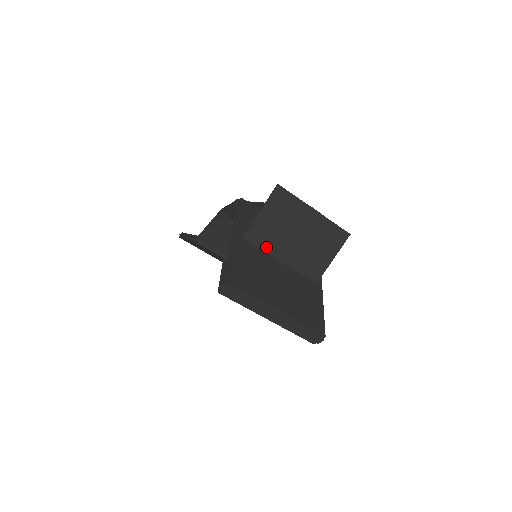
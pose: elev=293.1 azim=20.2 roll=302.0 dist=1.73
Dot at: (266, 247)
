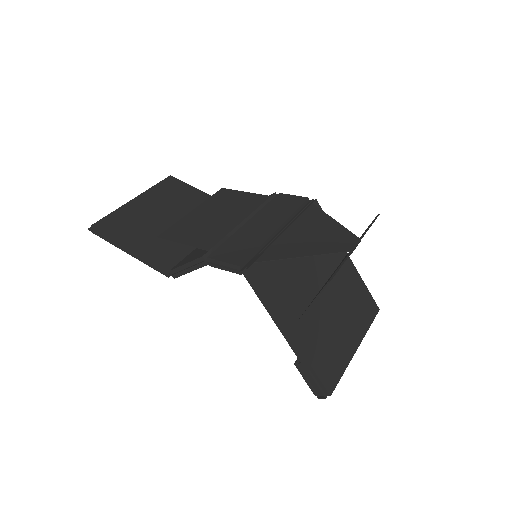
Dot at: occluded
